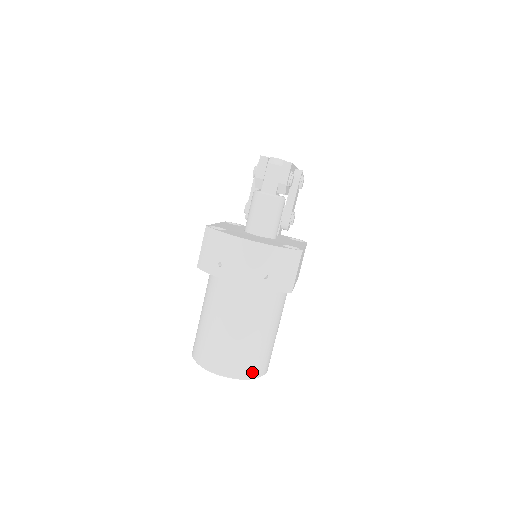
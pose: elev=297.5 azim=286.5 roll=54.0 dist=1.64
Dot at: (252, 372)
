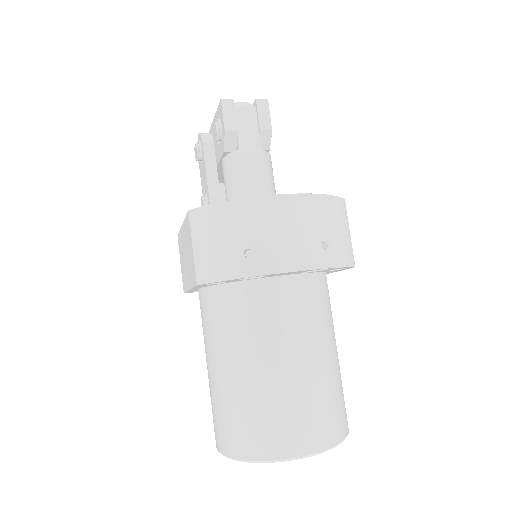
Dot at: (342, 427)
